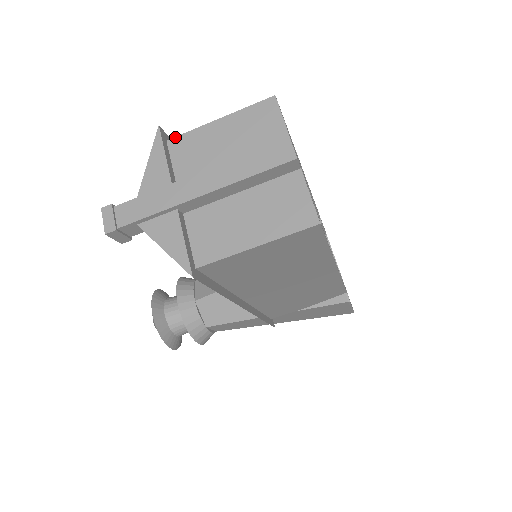
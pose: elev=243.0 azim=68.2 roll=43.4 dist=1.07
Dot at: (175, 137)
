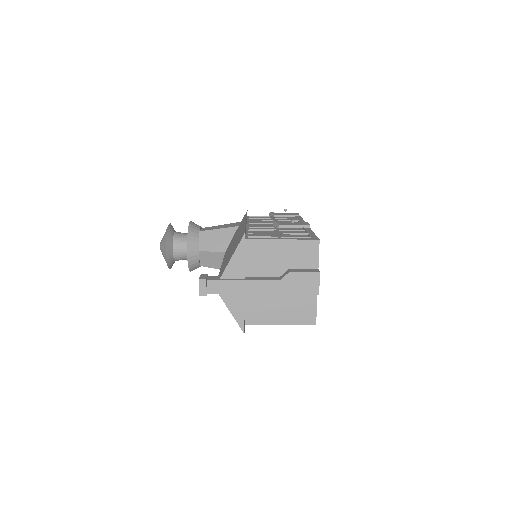
Dot at: (251, 239)
